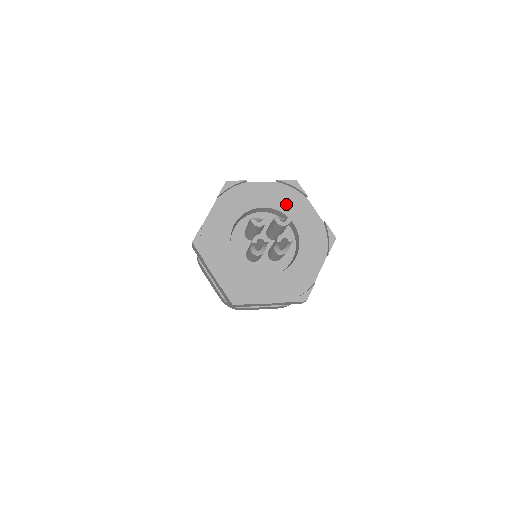
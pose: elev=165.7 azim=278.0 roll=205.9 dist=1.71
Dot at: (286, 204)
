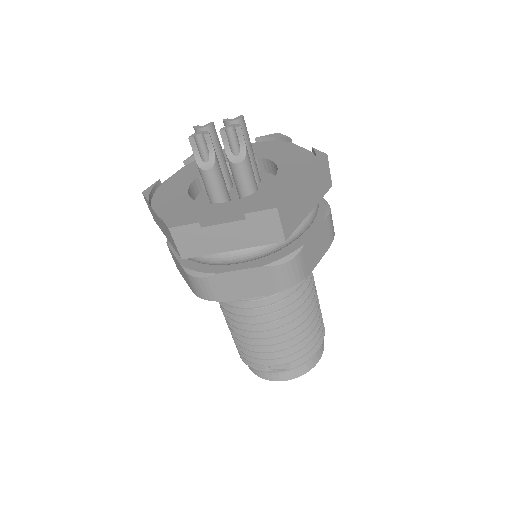
Dot at: (265, 152)
